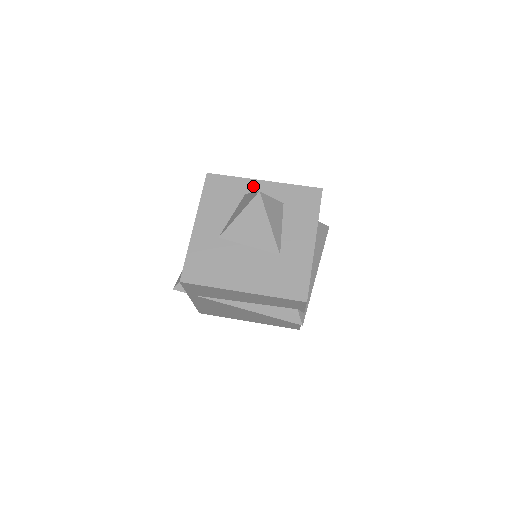
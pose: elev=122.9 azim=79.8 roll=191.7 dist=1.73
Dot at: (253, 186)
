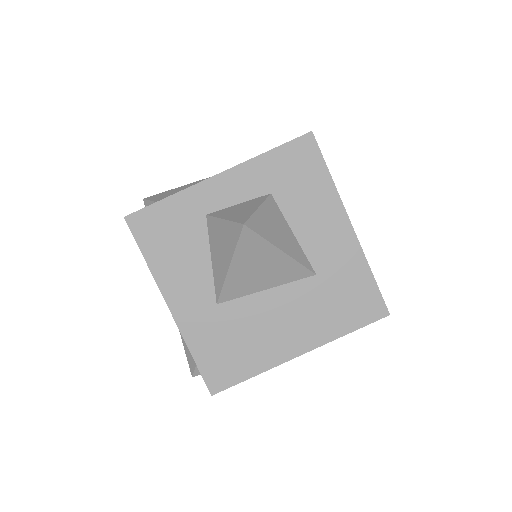
Dot at: (208, 194)
